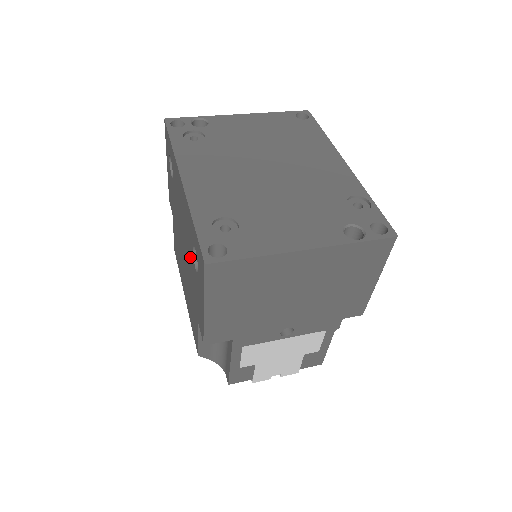
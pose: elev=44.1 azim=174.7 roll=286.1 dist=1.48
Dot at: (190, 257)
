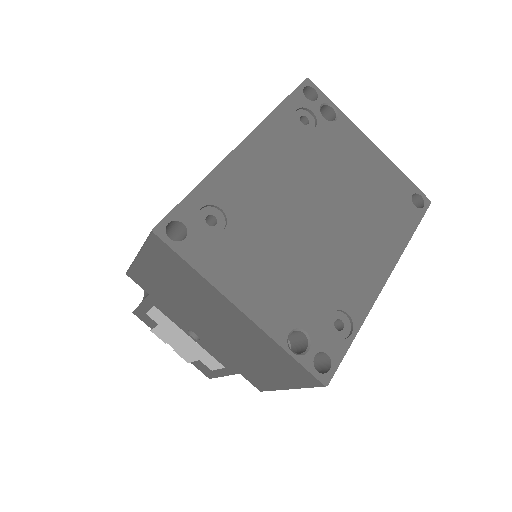
Dot at: occluded
